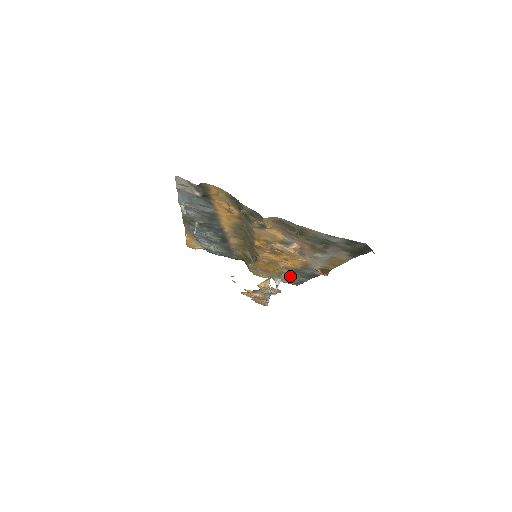
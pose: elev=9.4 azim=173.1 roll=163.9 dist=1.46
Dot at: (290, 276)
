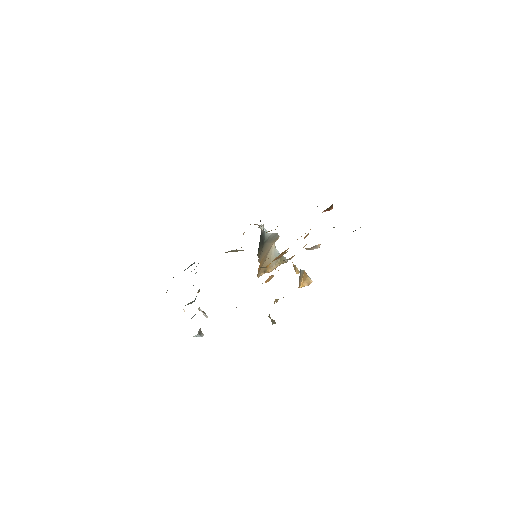
Dot at: occluded
